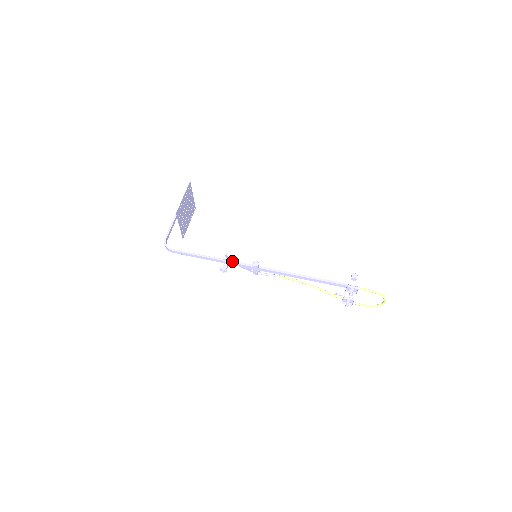
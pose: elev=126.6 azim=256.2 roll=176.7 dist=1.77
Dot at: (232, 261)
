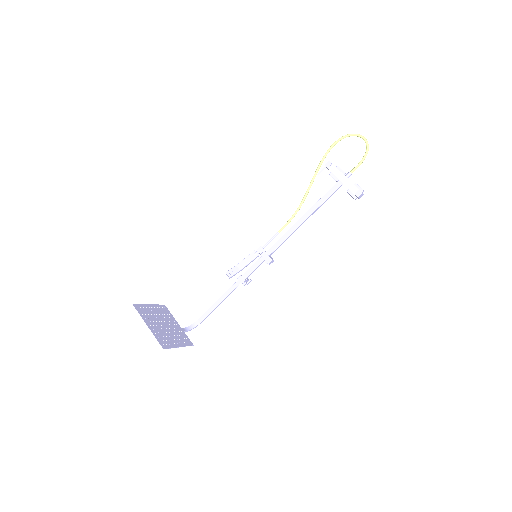
Dot at: occluded
